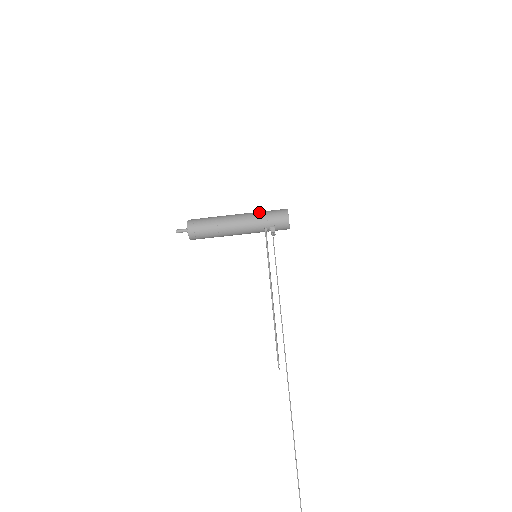
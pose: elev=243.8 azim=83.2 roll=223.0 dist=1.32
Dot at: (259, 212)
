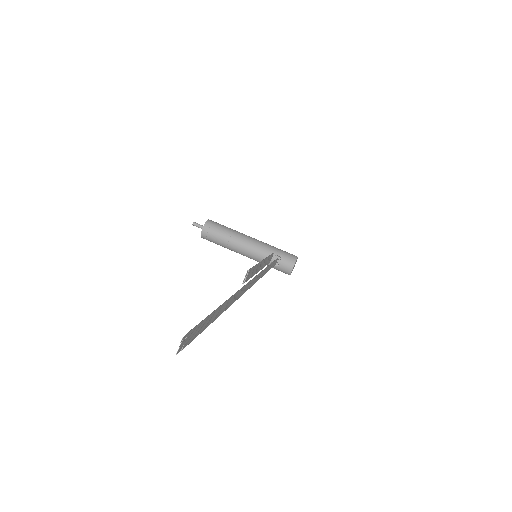
Dot at: occluded
